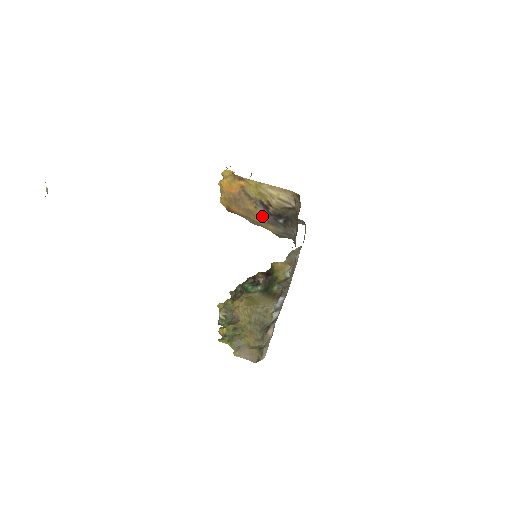
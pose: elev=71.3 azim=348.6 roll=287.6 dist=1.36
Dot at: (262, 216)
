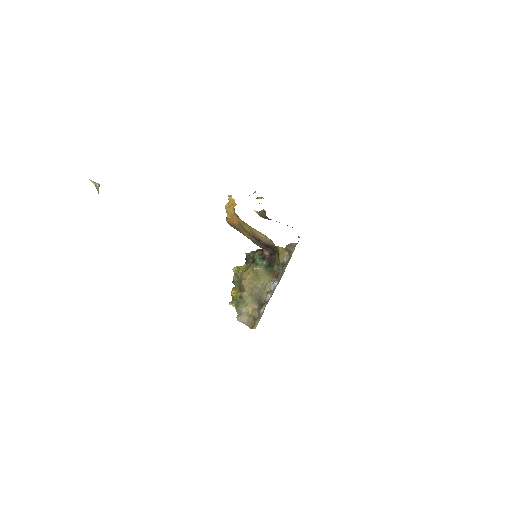
Dot at: (256, 243)
